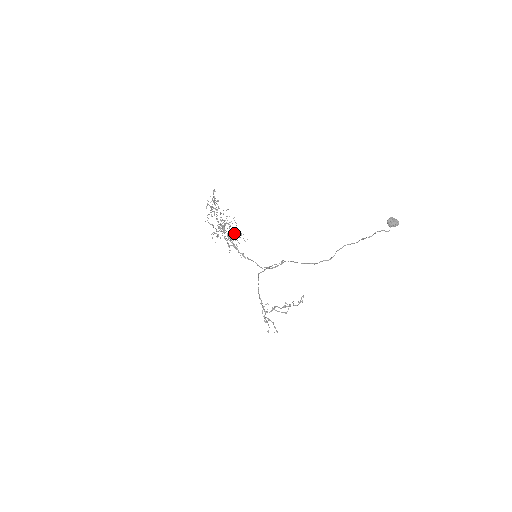
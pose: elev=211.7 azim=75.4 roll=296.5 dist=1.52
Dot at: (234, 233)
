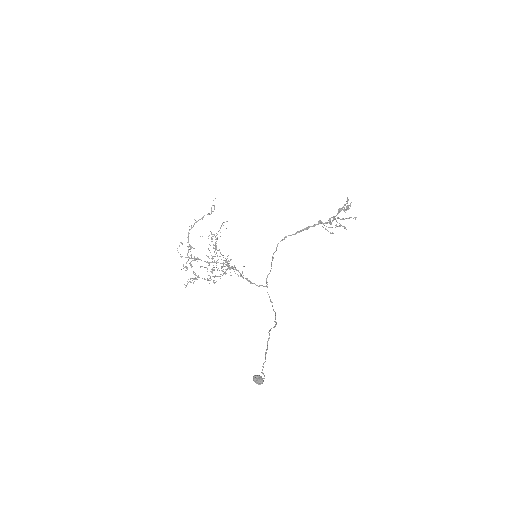
Dot at: (222, 267)
